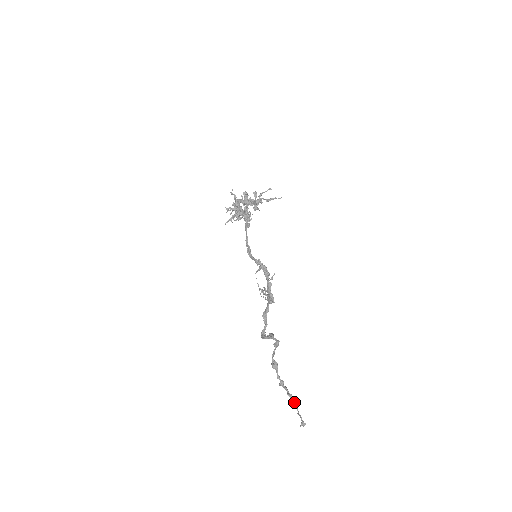
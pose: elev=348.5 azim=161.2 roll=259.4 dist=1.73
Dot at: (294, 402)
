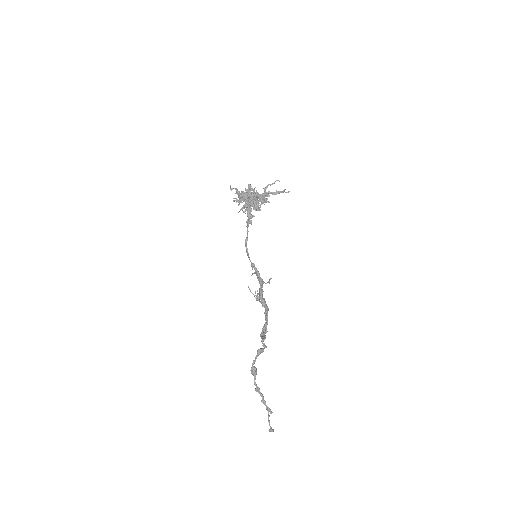
Dot at: (267, 409)
